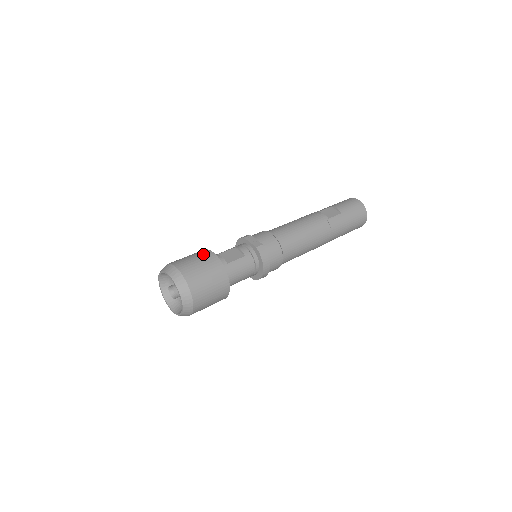
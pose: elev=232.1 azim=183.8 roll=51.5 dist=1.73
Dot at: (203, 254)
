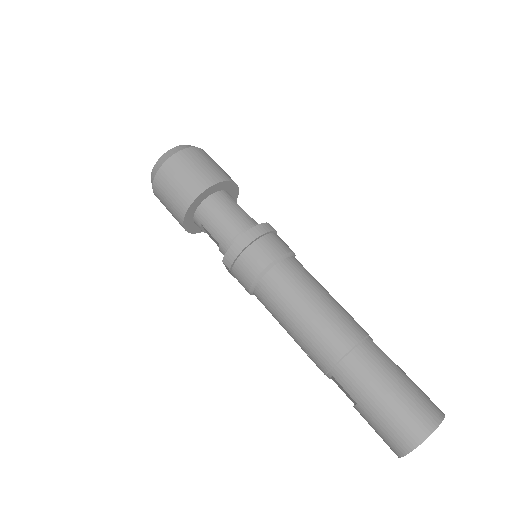
Dot at: occluded
